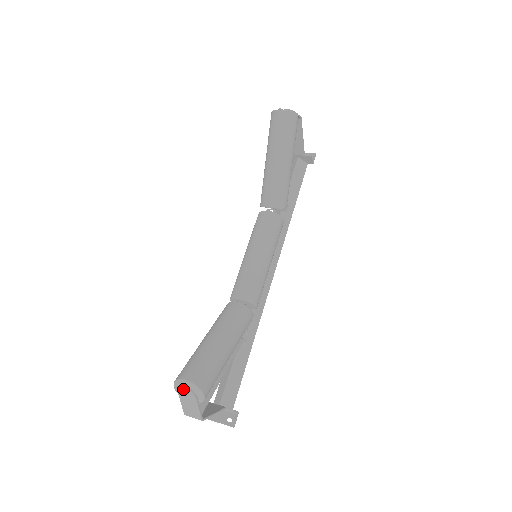
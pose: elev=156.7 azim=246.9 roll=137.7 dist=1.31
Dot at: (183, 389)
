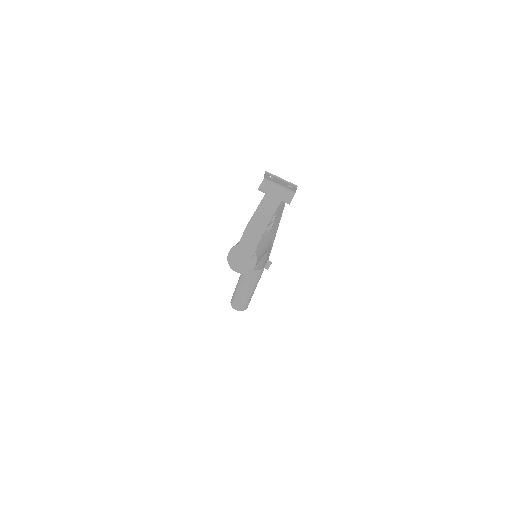
Dot at: occluded
